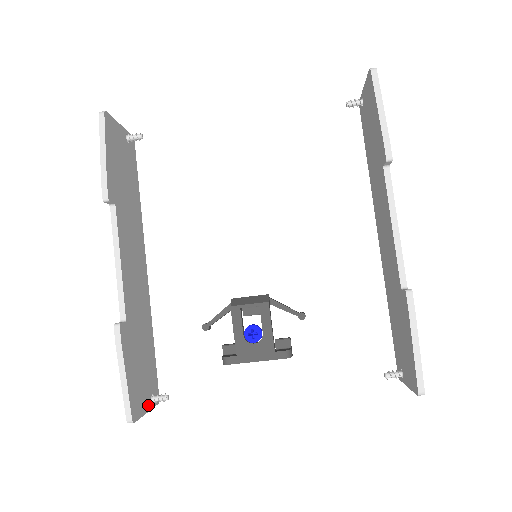
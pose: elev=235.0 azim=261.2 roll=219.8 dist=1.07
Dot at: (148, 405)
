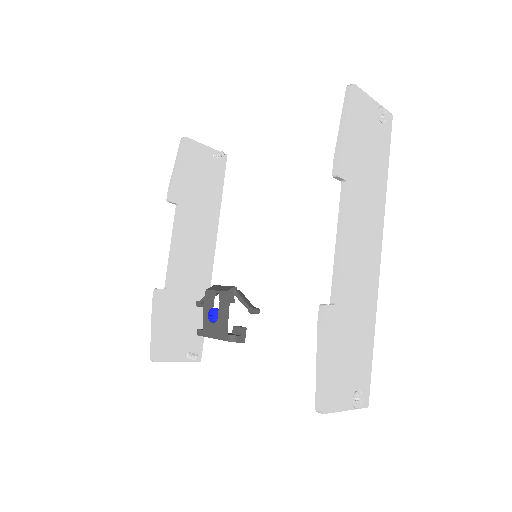
Dot at: (181, 357)
